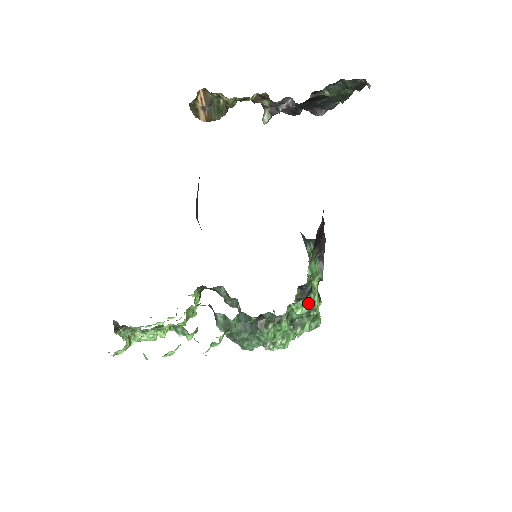
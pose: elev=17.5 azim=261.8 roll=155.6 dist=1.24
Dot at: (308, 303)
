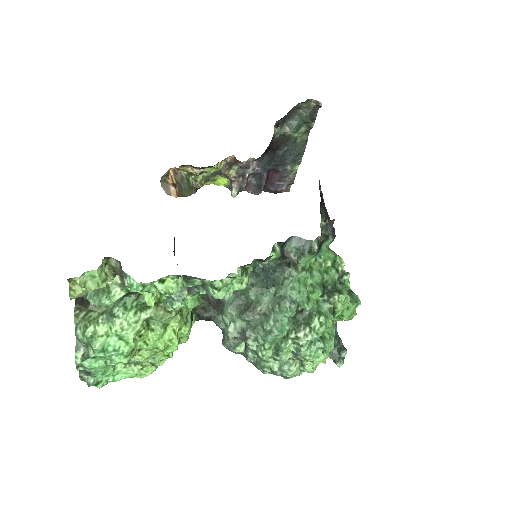
Dot at: (335, 269)
